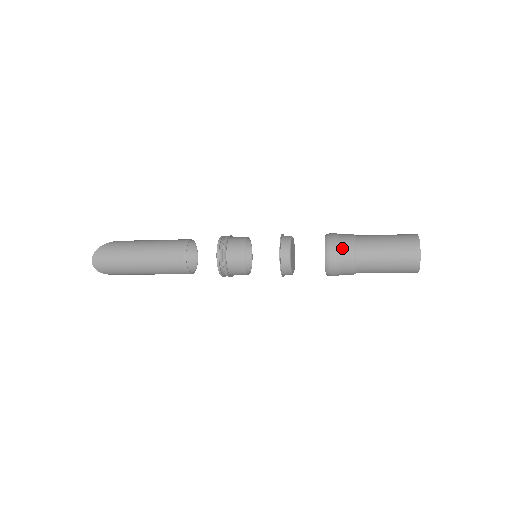
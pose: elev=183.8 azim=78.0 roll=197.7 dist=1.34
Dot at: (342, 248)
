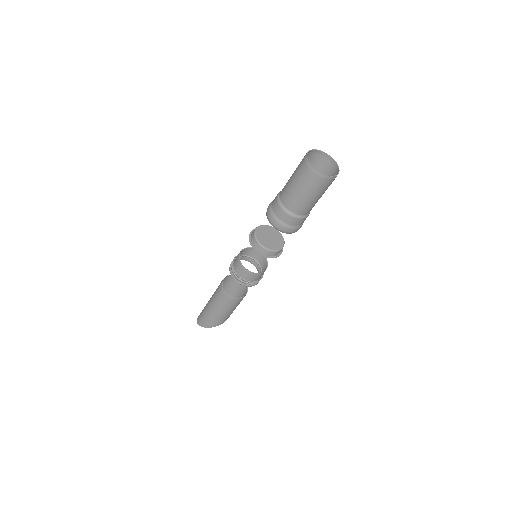
Dot at: occluded
